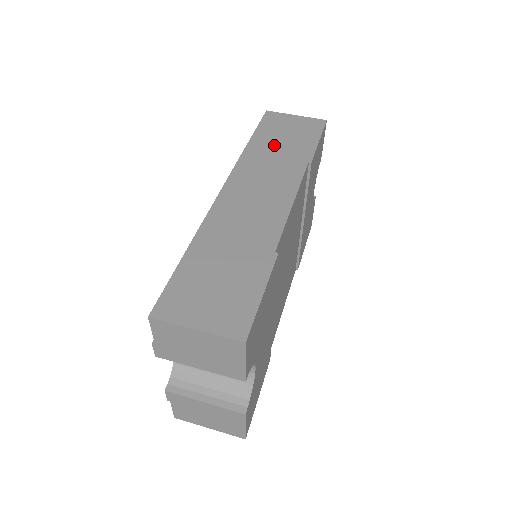
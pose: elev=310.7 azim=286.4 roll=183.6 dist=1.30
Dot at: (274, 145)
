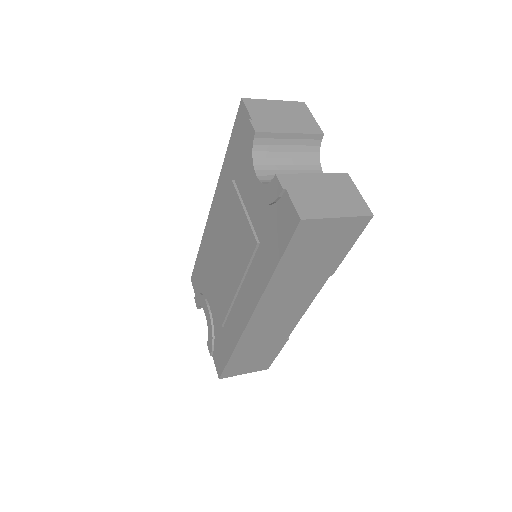
Dot at: occluded
